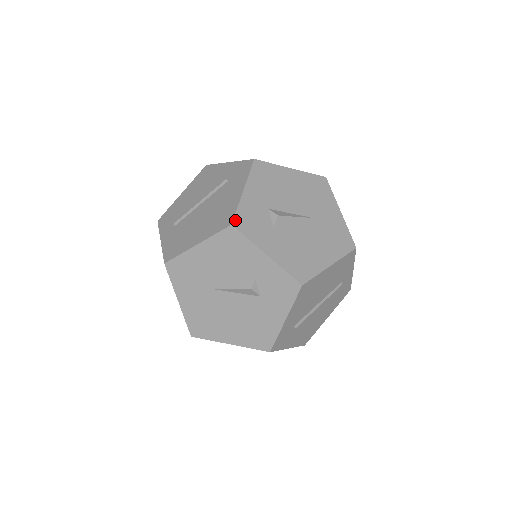
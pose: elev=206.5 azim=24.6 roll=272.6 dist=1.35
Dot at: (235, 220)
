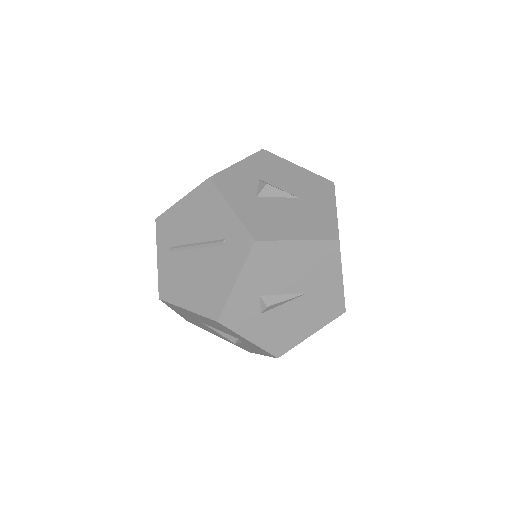
Dot at: (222, 316)
